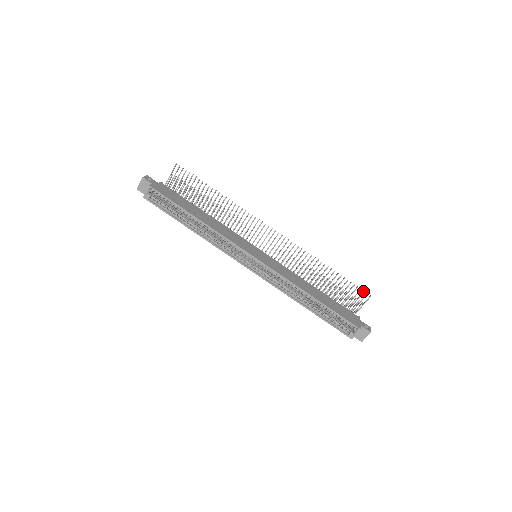
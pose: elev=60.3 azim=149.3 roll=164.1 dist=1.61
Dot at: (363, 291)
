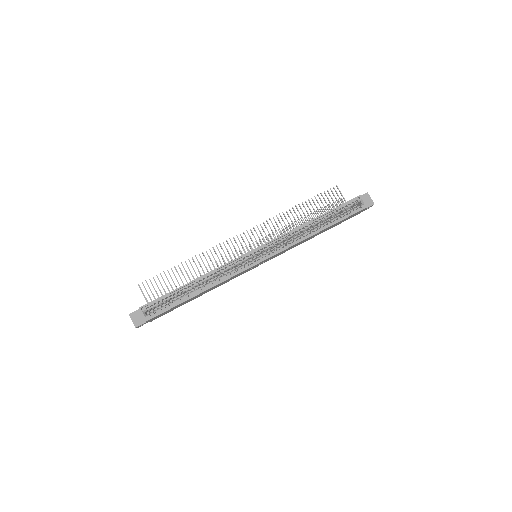
Dot at: occluded
